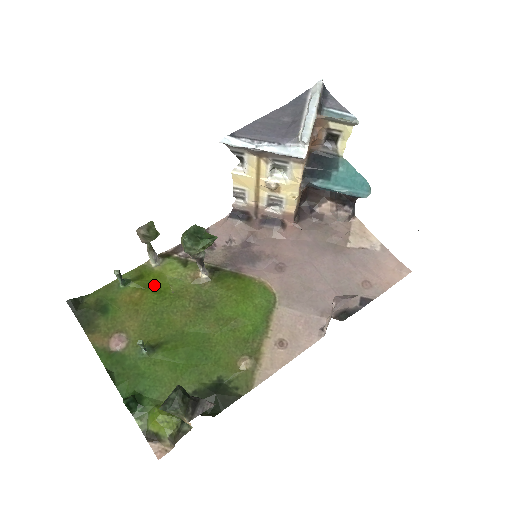
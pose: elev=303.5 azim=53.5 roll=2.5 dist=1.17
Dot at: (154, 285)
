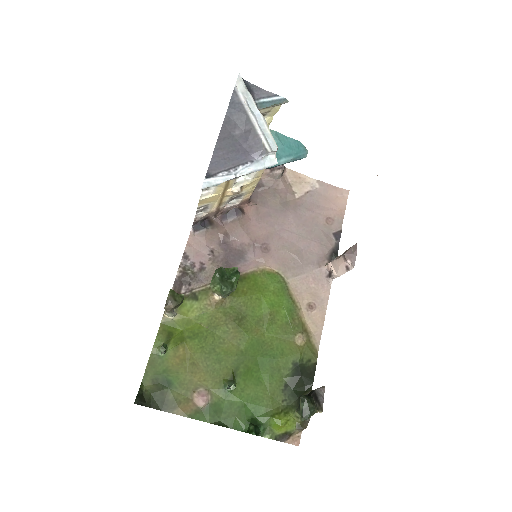
Dot at: (187, 333)
